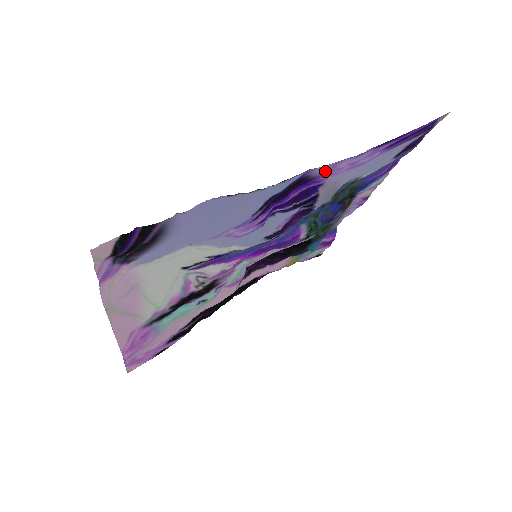
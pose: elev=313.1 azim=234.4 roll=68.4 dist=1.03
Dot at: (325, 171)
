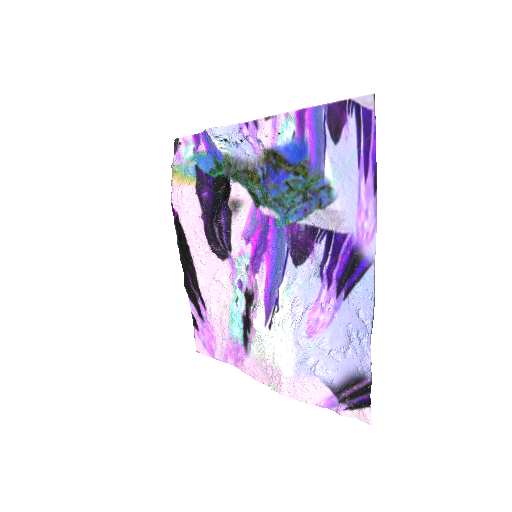
Dot at: (364, 242)
